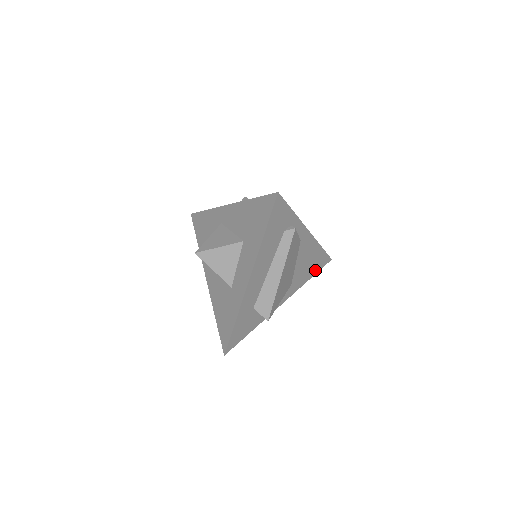
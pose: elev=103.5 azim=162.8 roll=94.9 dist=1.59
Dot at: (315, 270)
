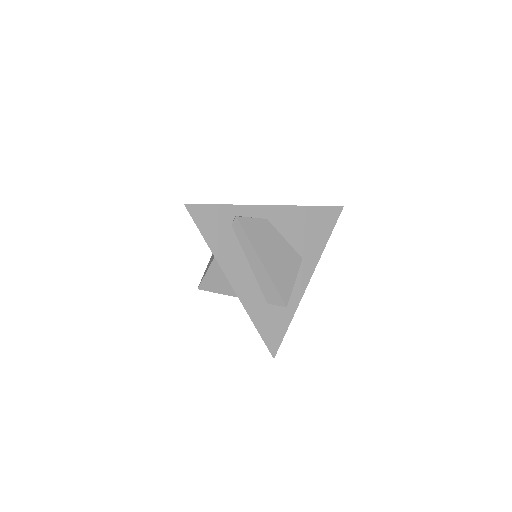
Dot at: (327, 229)
